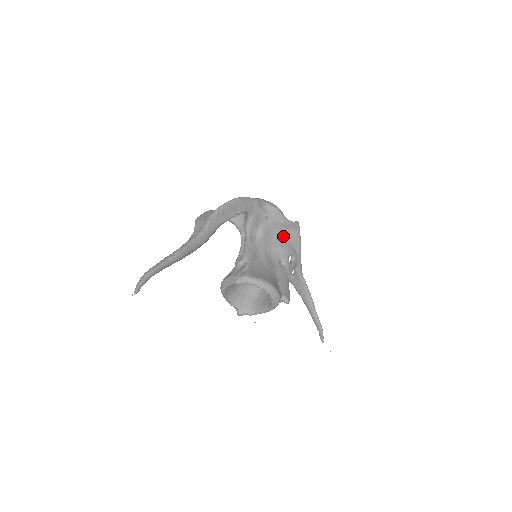
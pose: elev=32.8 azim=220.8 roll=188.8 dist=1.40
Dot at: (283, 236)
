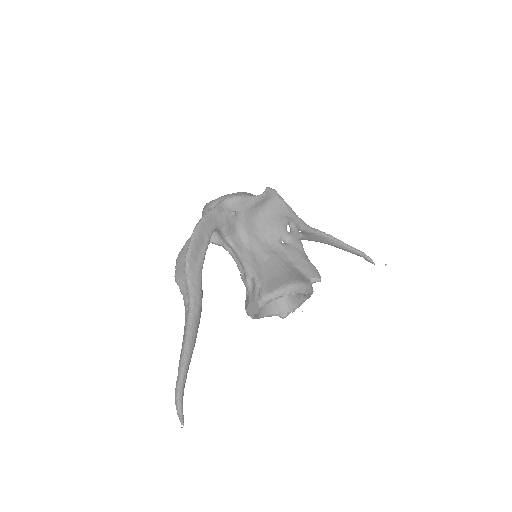
Dot at: (265, 214)
